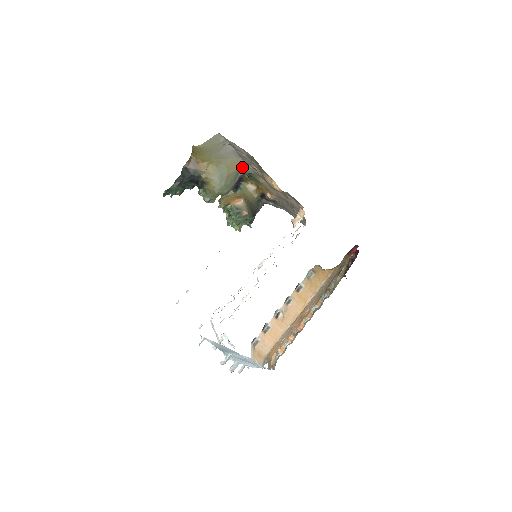
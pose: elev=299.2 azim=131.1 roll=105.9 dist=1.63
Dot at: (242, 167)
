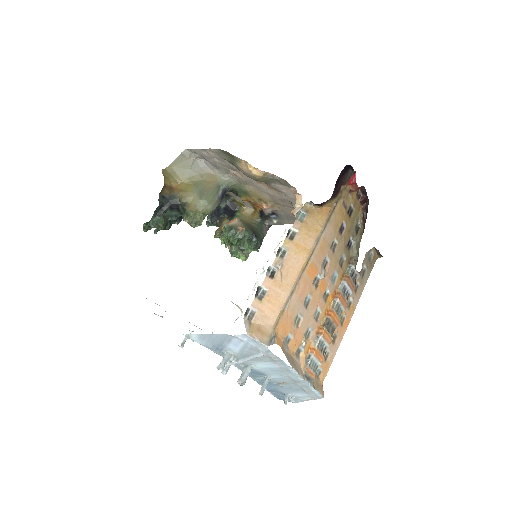
Dot at: (222, 179)
